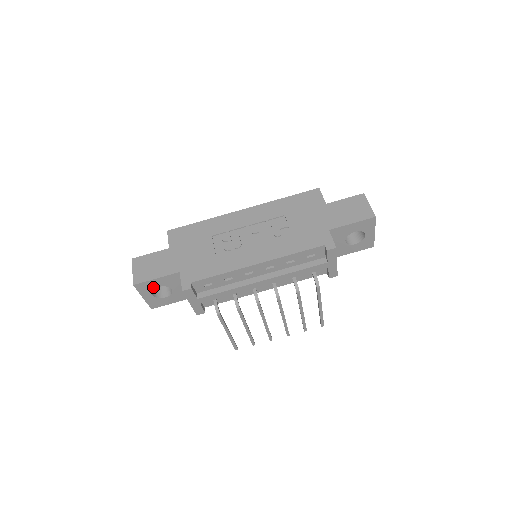
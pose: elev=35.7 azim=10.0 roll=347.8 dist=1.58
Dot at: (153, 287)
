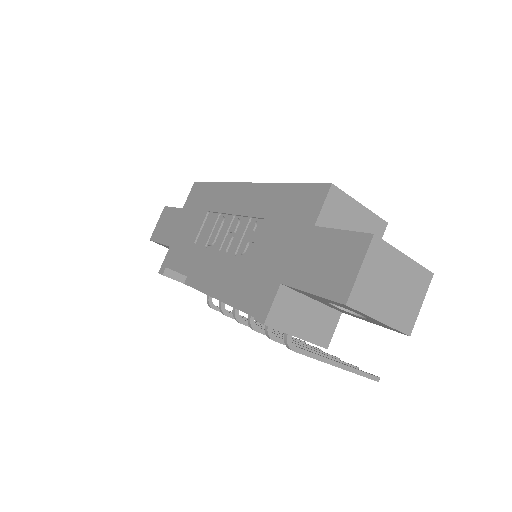
Dot at: occluded
